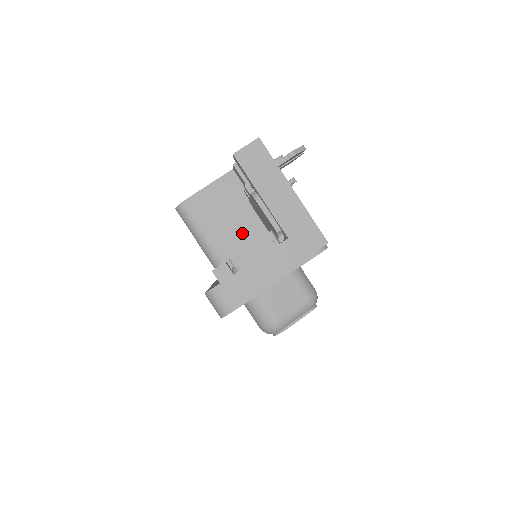
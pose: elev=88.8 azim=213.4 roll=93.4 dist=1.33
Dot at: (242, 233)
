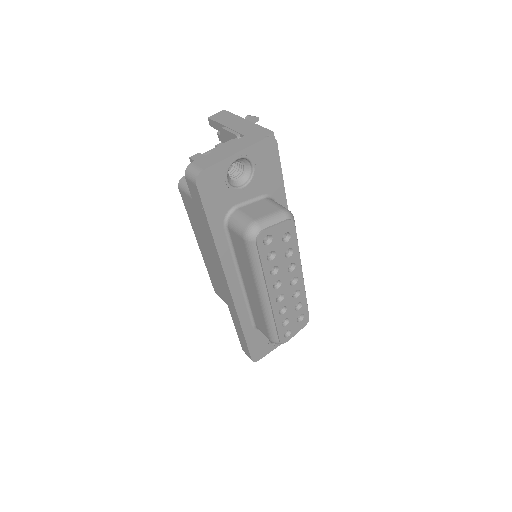
Dot at: occluded
